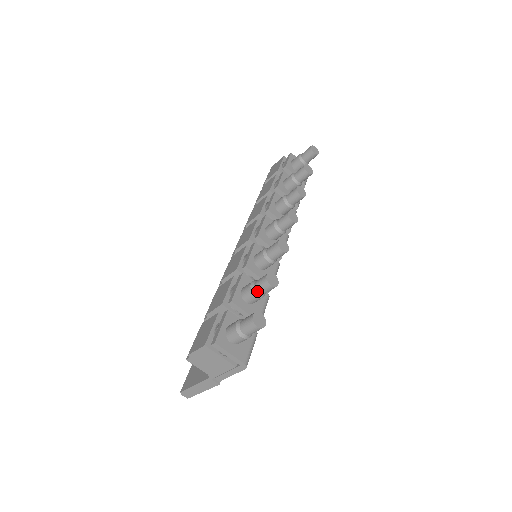
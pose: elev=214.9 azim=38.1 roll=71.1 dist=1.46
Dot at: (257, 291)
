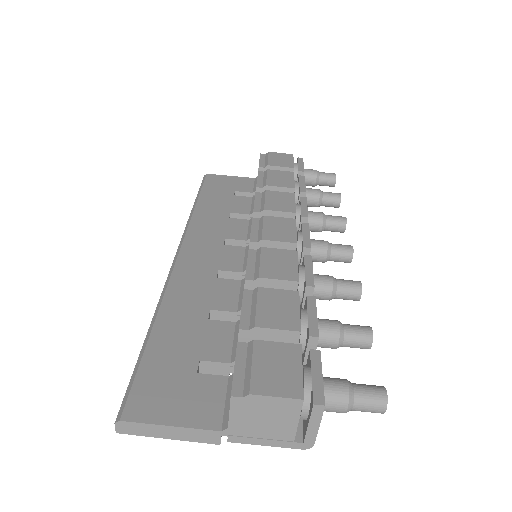
Dot at: (345, 340)
